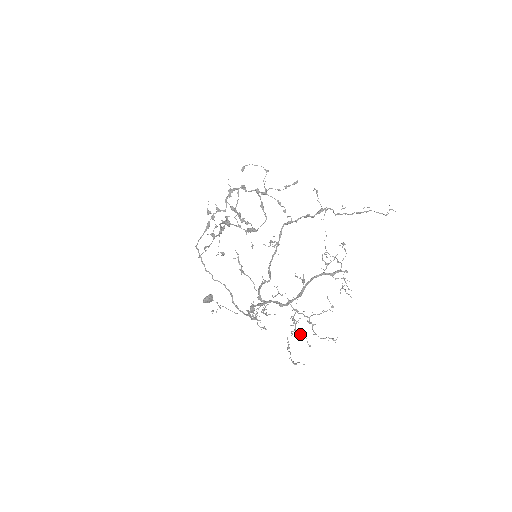
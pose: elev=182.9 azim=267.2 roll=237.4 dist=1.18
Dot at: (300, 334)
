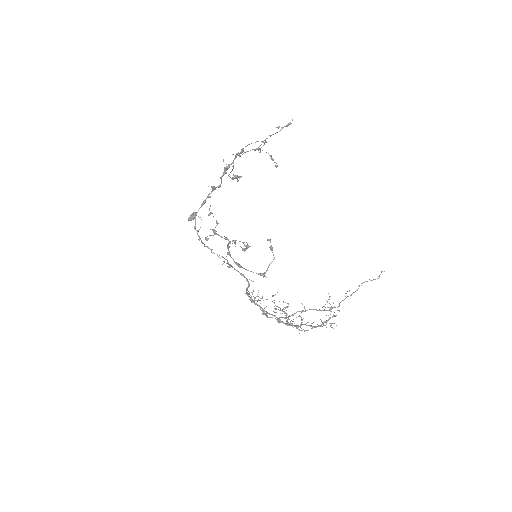
Dot at: (289, 319)
